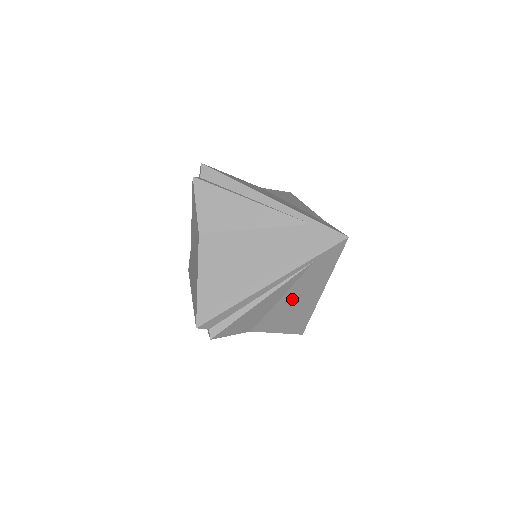
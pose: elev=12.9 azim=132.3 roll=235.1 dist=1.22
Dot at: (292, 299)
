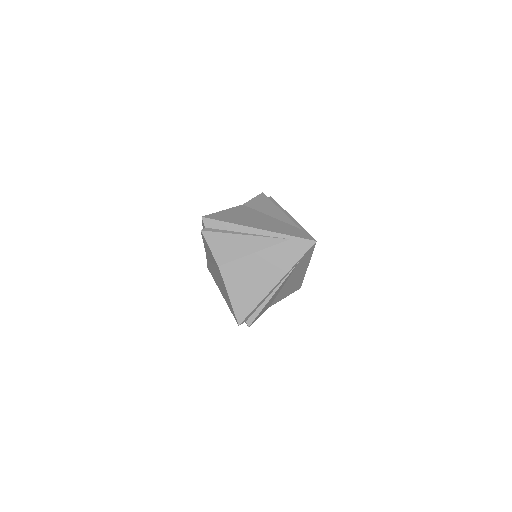
Dot at: (290, 281)
